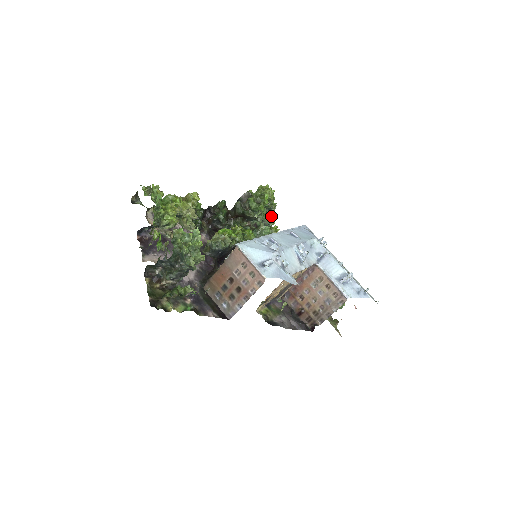
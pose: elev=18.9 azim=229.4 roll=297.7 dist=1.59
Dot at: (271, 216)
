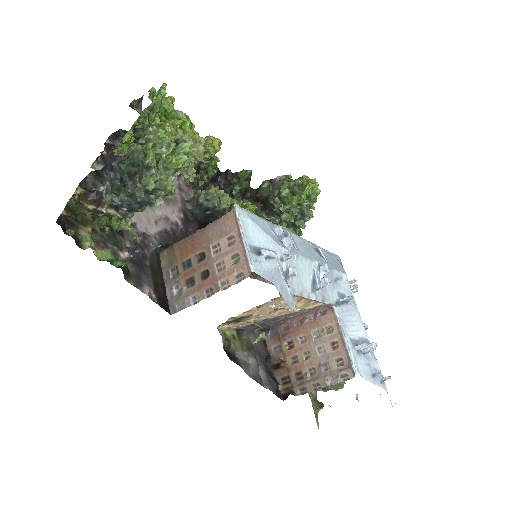
Dot at: (300, 226)
